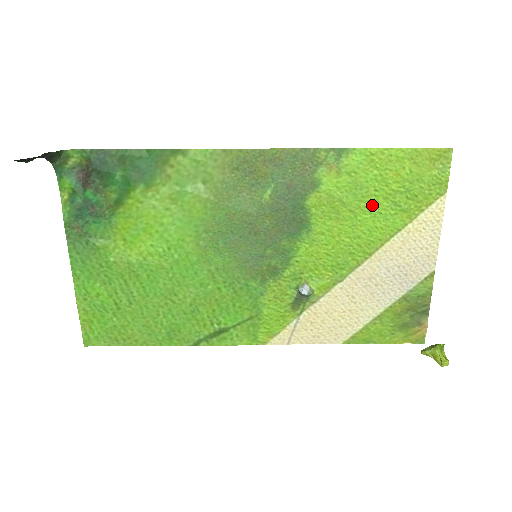
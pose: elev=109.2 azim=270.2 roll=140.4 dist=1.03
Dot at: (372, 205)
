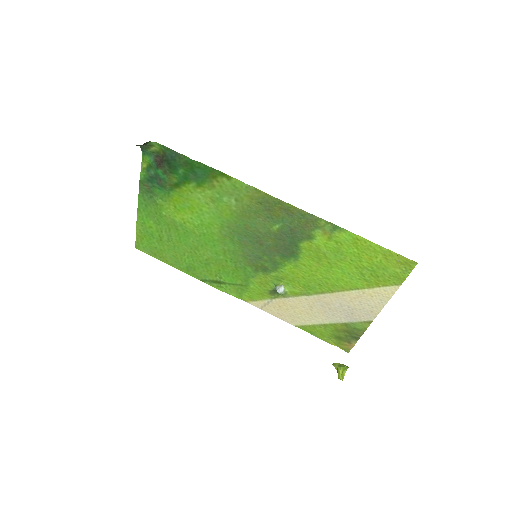
Dot at: (345, 267)
